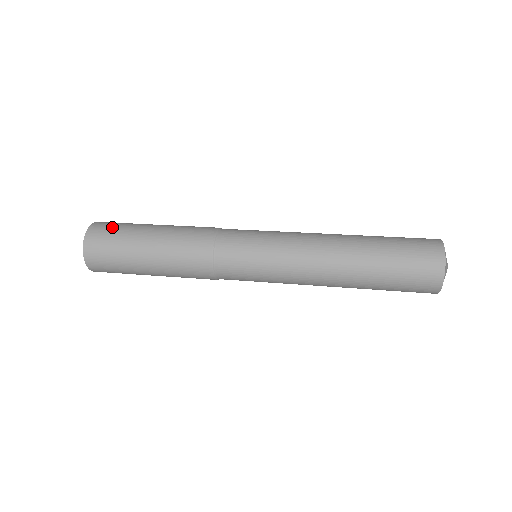
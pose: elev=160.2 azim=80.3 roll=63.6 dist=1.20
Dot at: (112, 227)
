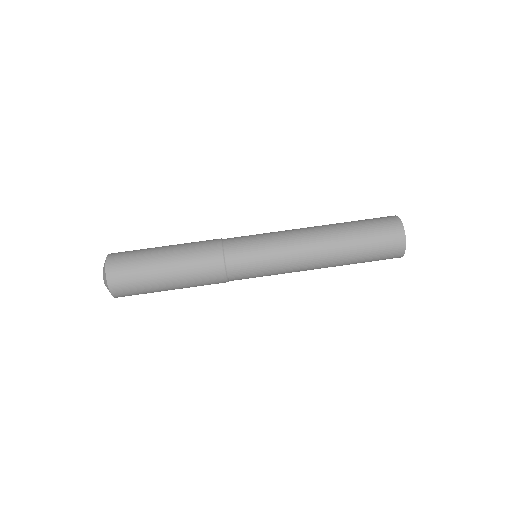
Dot at: (130, 282)
